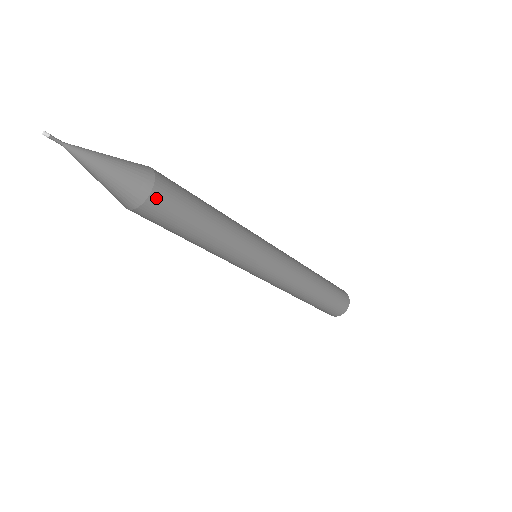
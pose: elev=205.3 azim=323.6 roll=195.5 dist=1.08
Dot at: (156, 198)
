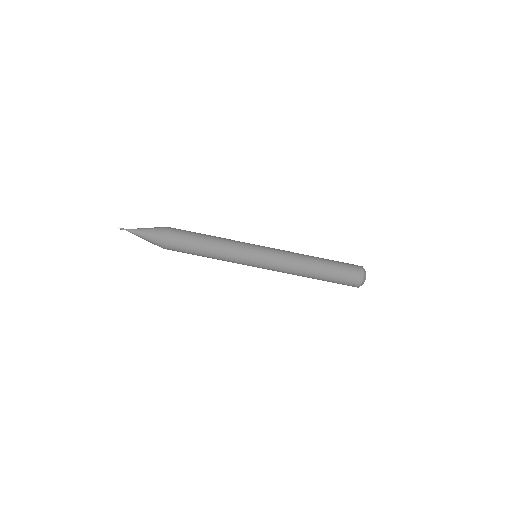
Dot at: (169, 233)
